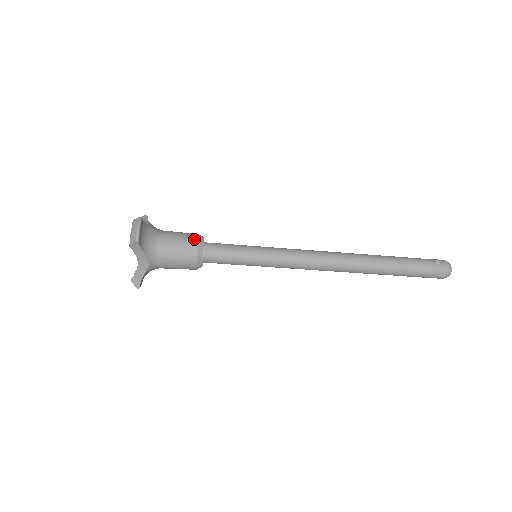
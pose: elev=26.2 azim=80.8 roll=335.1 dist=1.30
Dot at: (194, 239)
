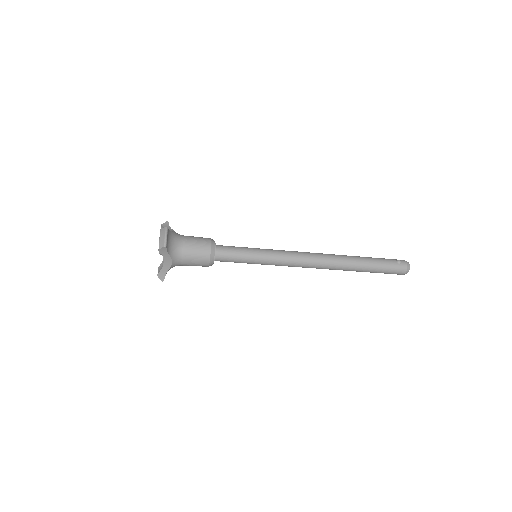
Dot at: (208, 243)
